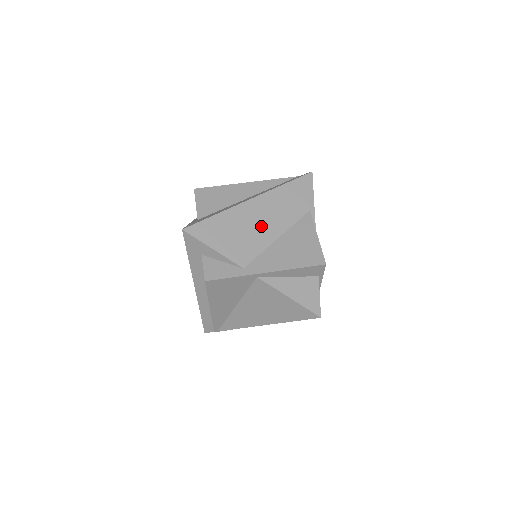
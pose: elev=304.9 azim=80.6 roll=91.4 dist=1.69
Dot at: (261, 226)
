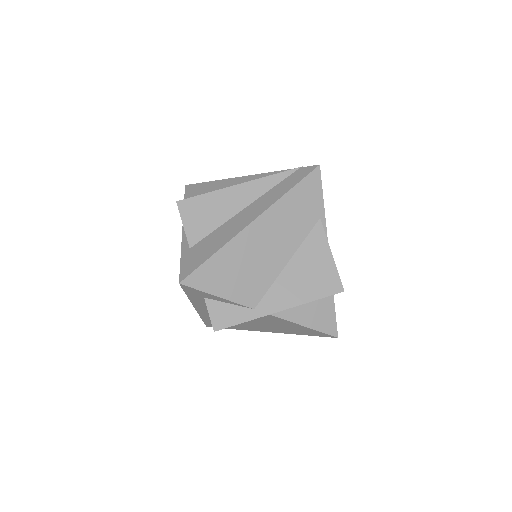
Dot at: (267, 253)
